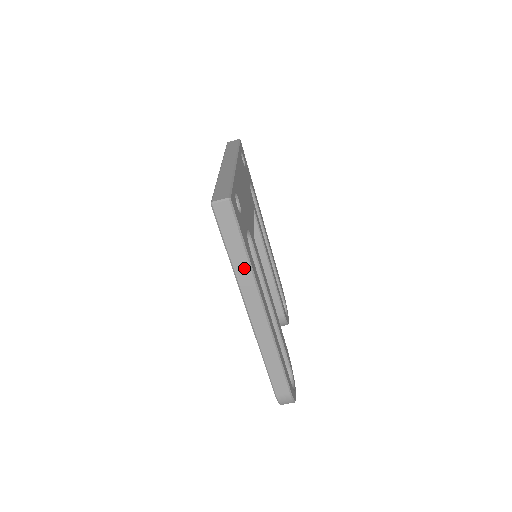
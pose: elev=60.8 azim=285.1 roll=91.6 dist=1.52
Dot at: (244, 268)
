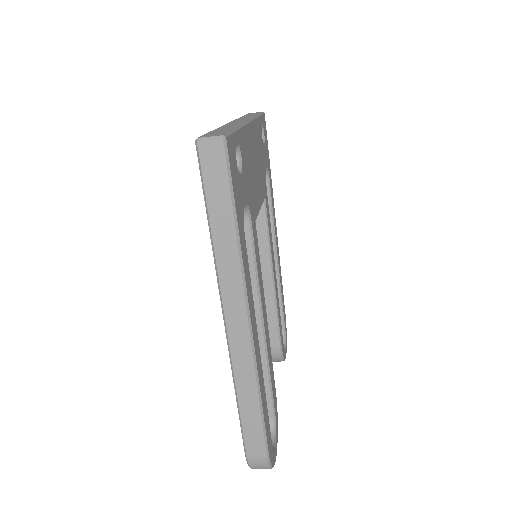
Dot at: (229, 251)
